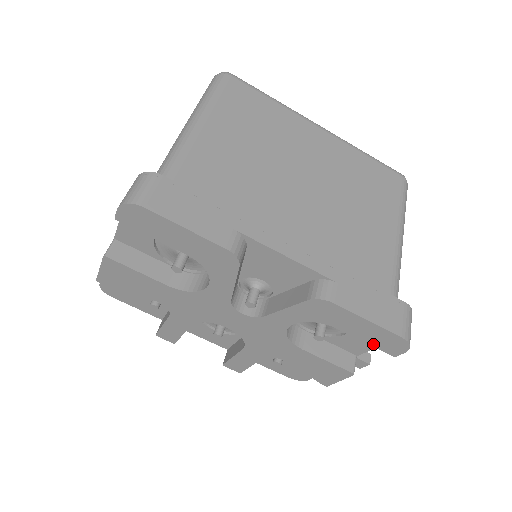
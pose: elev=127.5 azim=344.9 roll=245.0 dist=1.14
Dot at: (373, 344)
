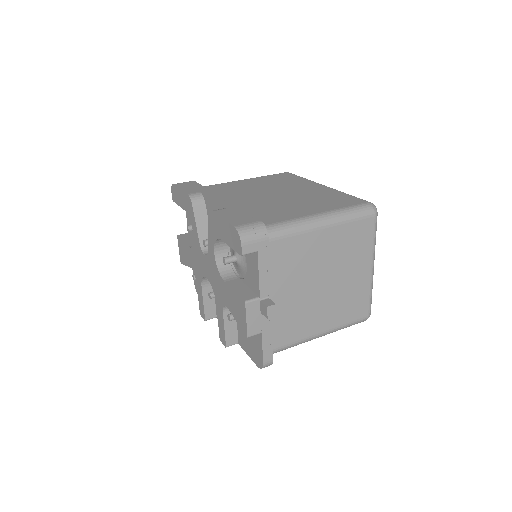
Dot at: (233, 247)
